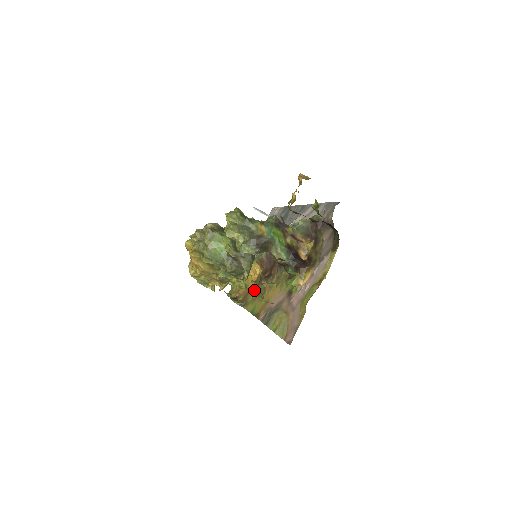
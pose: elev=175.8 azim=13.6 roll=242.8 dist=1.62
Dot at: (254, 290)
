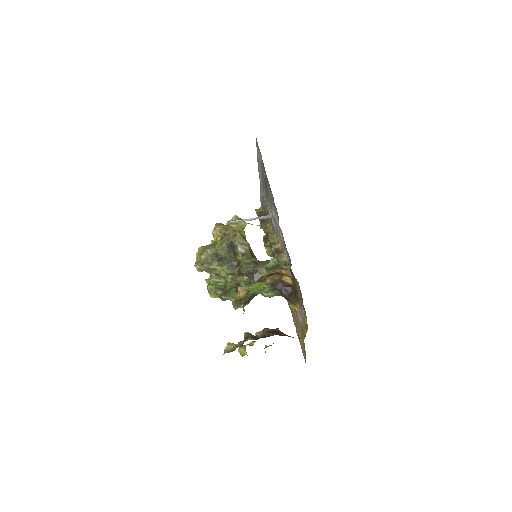
Dot at: occluded
